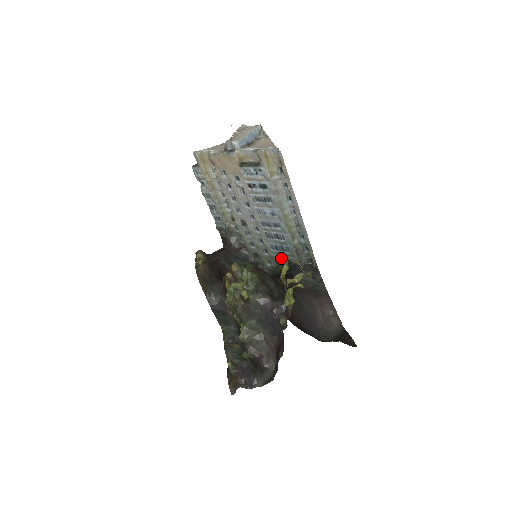
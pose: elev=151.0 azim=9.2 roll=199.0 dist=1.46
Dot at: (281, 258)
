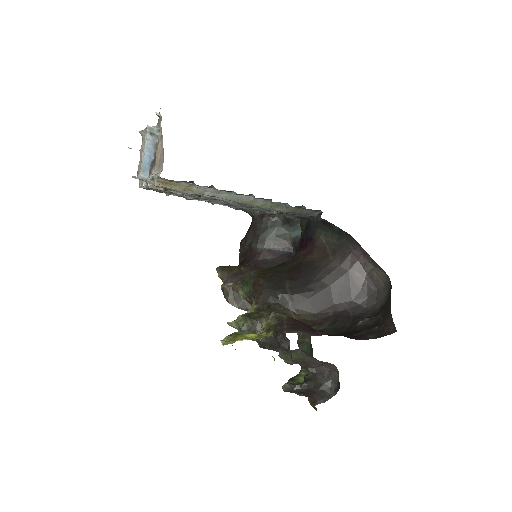
Dot at: (294, 216)
